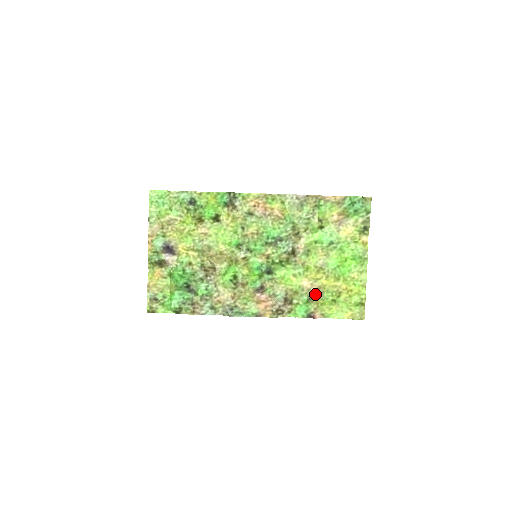
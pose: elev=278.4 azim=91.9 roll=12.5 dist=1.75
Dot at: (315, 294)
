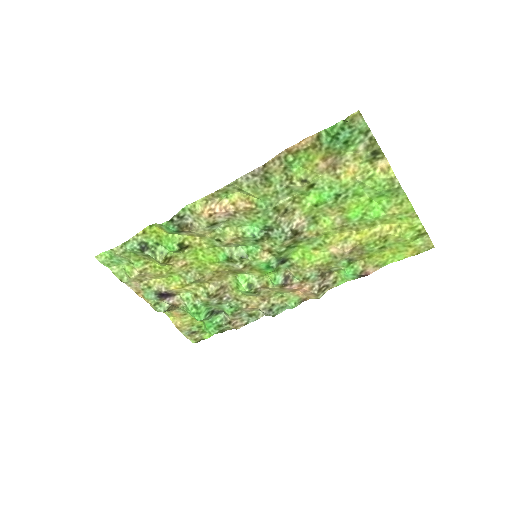
Dot at: (353, 254)
